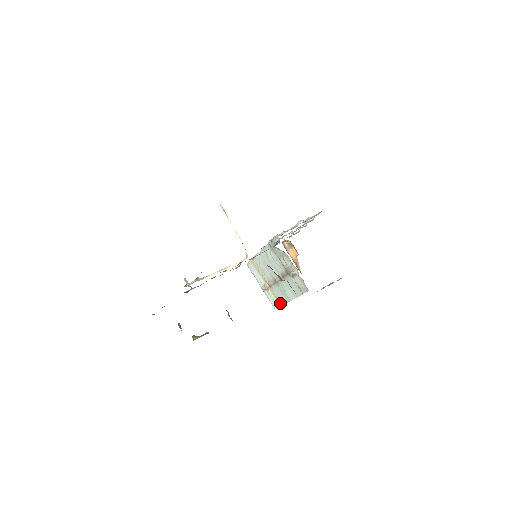
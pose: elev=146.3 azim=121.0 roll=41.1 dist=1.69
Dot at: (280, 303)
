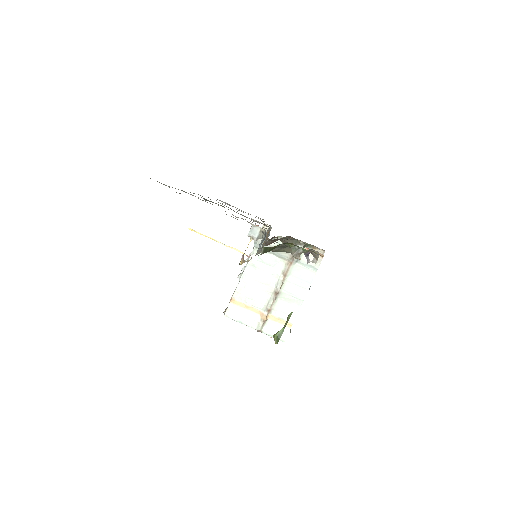
Dot at: (289, 322)
